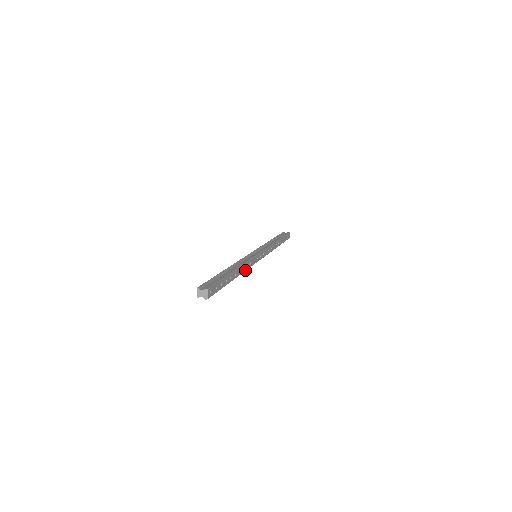
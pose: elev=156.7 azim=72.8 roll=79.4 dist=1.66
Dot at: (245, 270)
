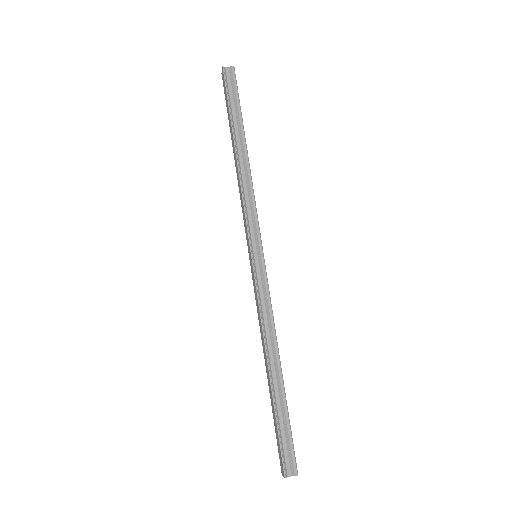
Dot at: occluded
